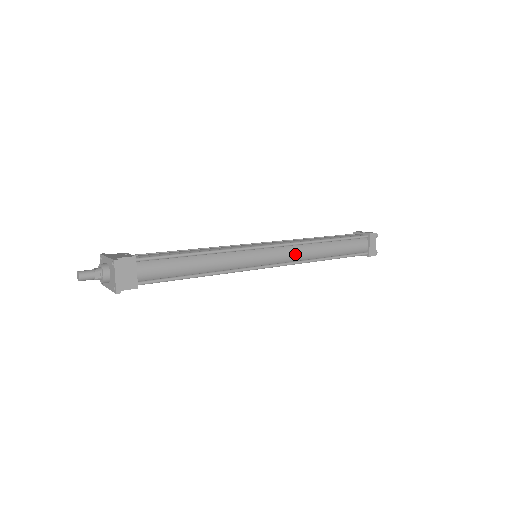
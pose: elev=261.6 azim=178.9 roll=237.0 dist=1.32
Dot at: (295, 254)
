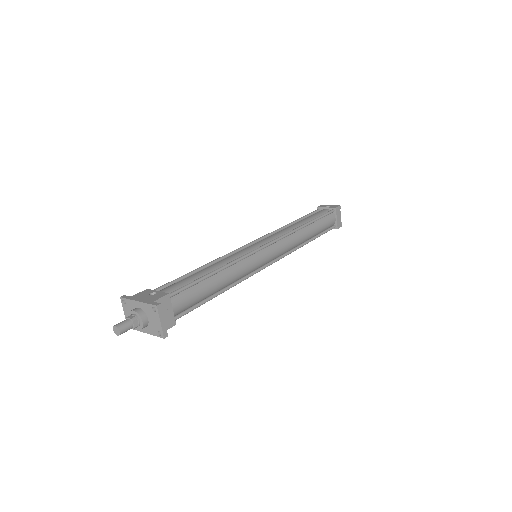
Dot at: (288, 245)
